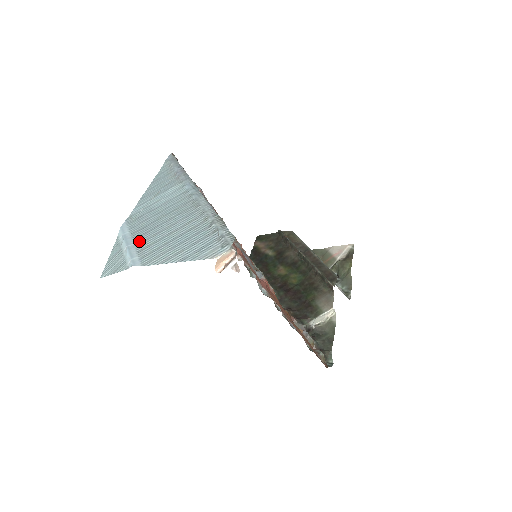
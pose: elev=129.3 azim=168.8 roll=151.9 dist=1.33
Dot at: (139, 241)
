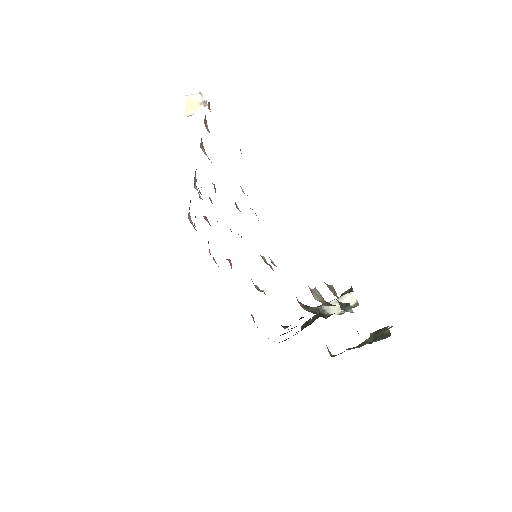
Dot at: occluded
